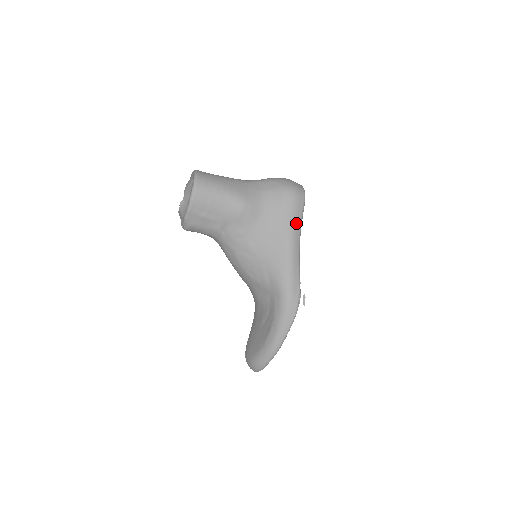
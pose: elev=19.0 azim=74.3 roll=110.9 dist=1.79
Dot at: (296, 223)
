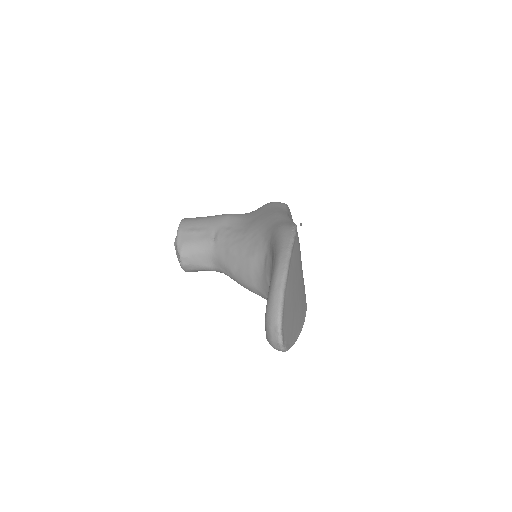
Dot at: (279, 207)
